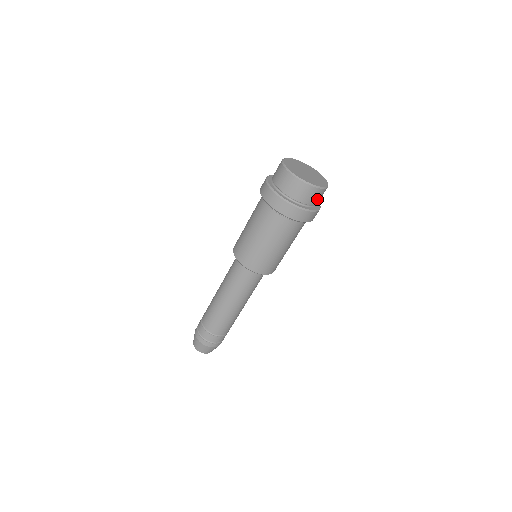
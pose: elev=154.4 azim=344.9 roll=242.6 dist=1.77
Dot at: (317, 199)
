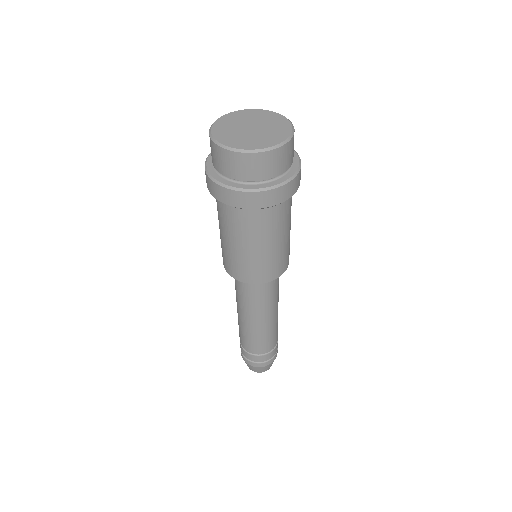
Dot at: (245, 171)
